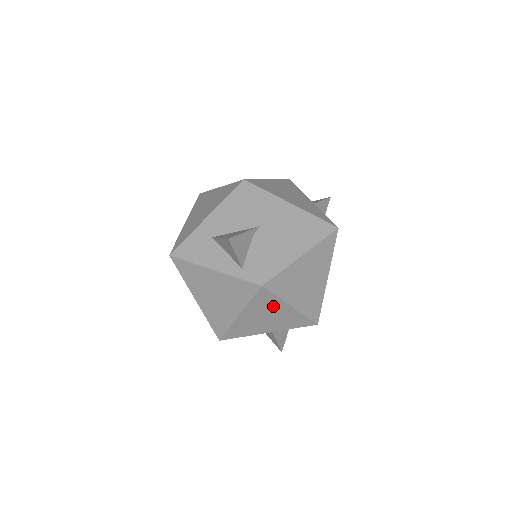
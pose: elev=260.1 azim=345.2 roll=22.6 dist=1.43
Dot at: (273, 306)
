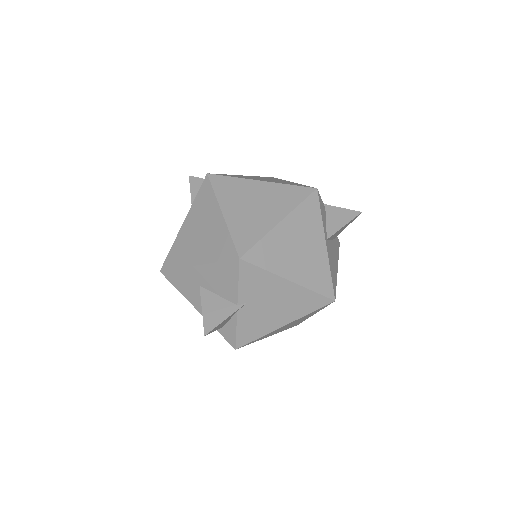
Dot at: occluded
